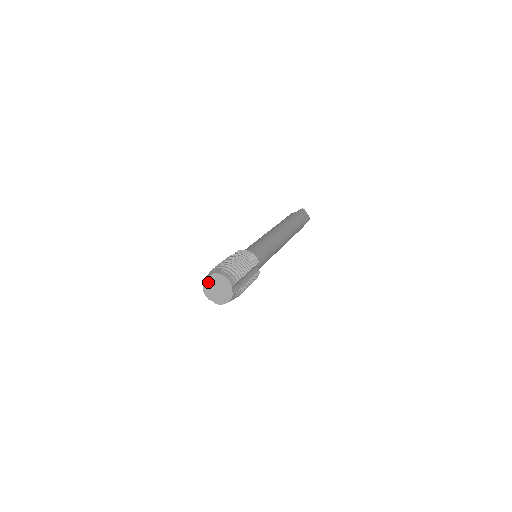
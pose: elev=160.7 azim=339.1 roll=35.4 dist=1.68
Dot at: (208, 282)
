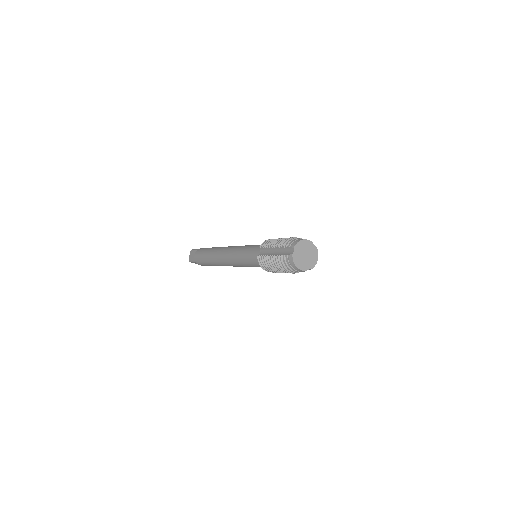
Dot at: (296, 257)
